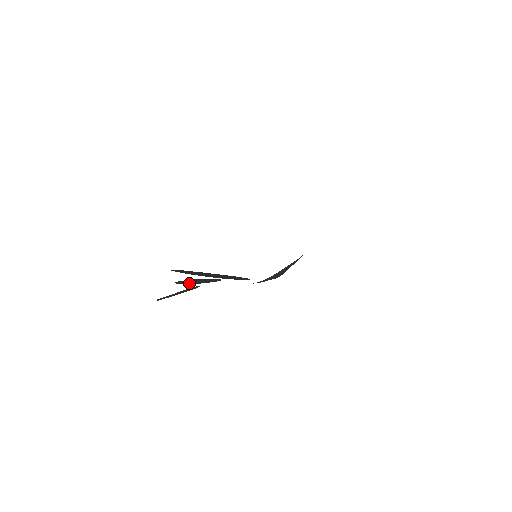
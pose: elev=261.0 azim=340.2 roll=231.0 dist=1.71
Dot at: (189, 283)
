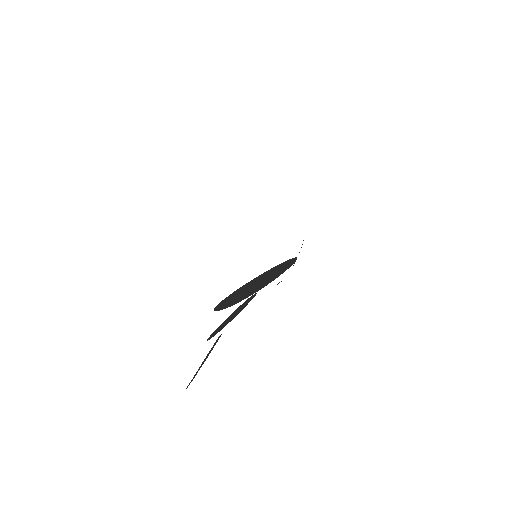
Dot at: (218, 331)
